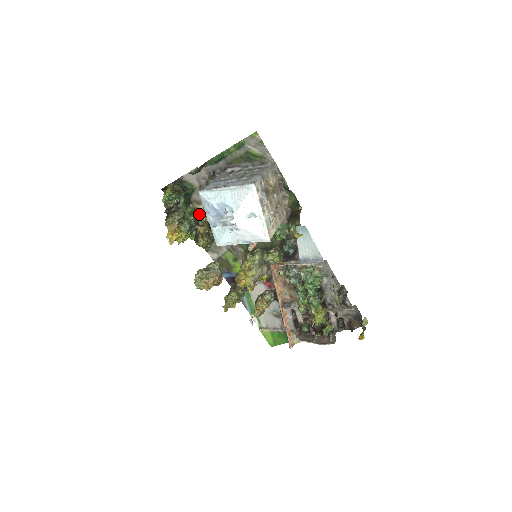
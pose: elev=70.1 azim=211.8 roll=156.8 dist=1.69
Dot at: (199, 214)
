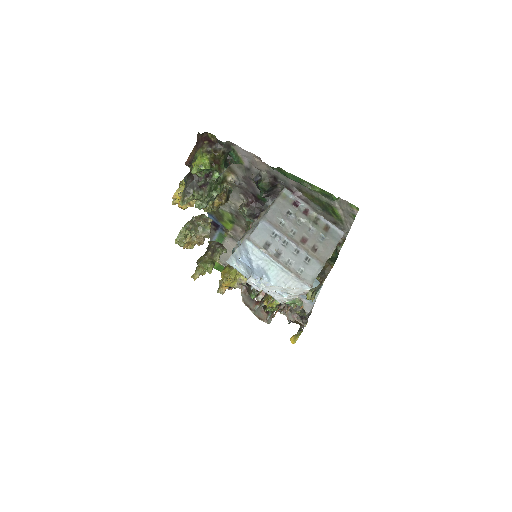
Dot at: (225, 185)
